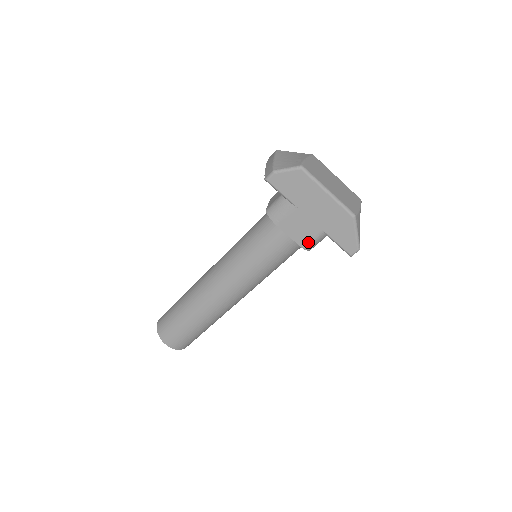
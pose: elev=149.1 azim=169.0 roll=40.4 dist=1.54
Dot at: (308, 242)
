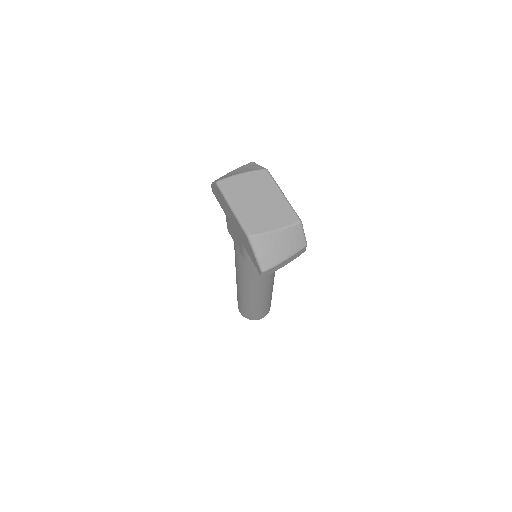
Dot at: (242, 252)
